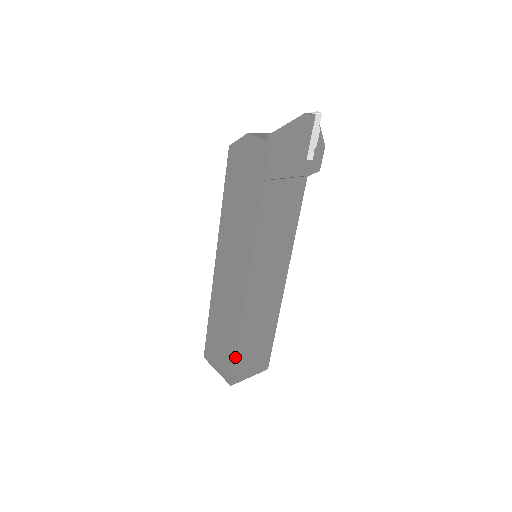
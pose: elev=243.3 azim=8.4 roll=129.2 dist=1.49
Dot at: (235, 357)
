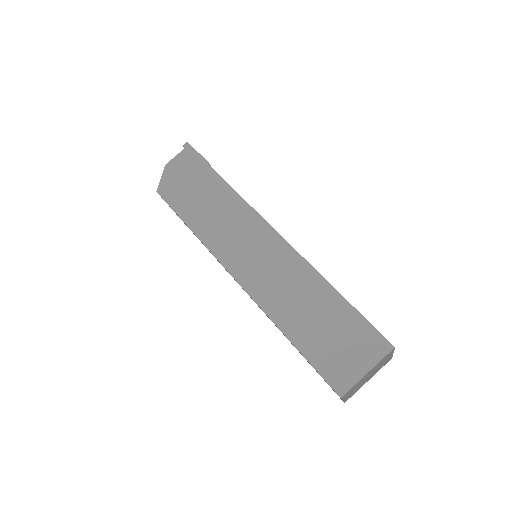
Dot at: (355, 309)
